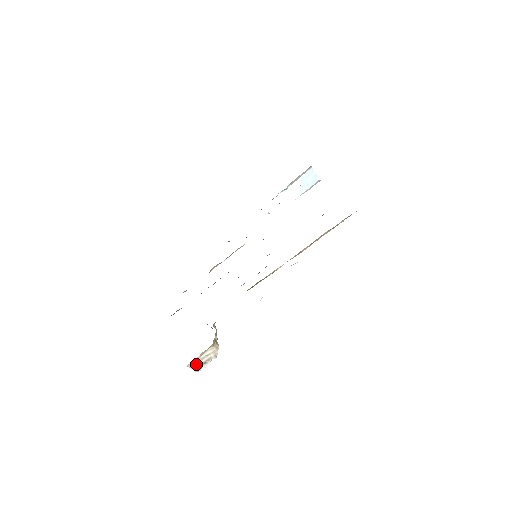
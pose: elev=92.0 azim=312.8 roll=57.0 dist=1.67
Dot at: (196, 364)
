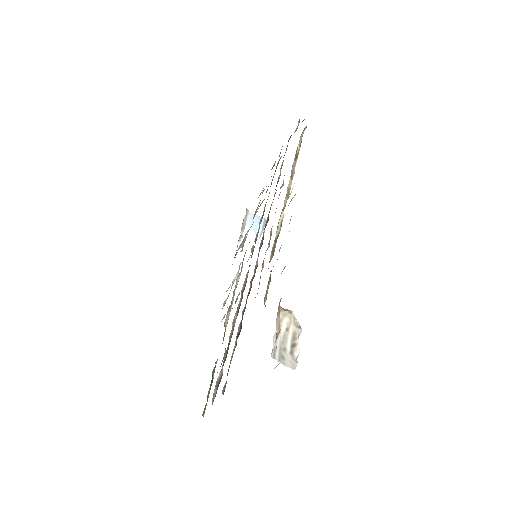
Dot at: (283, 353)
